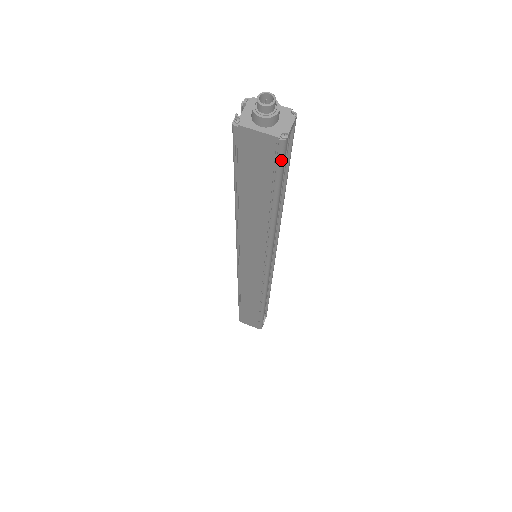
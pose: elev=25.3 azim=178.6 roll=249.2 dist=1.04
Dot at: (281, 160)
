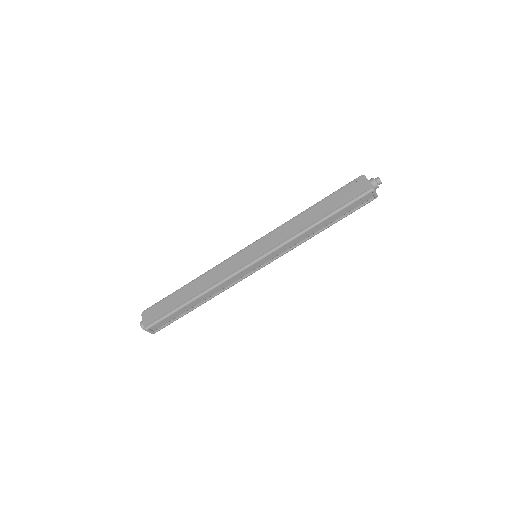
Dot at: (361, 196)
